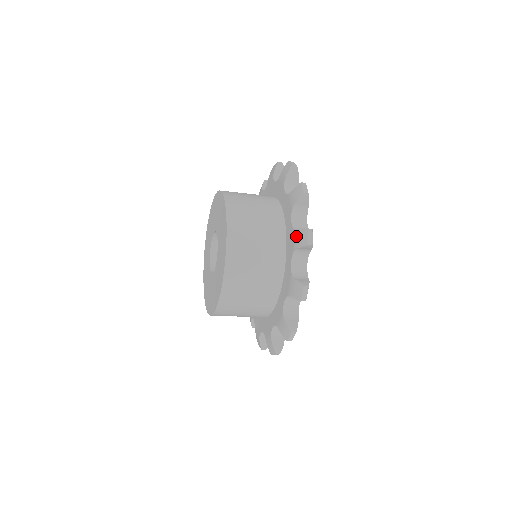
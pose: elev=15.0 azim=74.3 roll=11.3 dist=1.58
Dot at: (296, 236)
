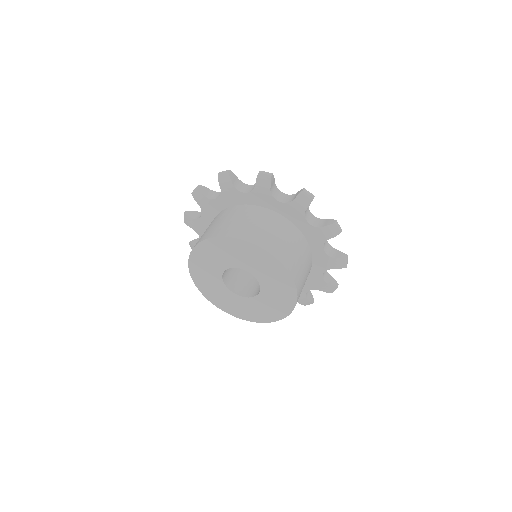
Dot at: (303, 300)
